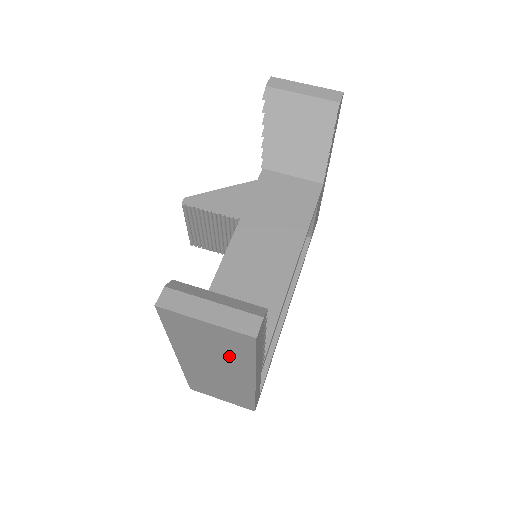
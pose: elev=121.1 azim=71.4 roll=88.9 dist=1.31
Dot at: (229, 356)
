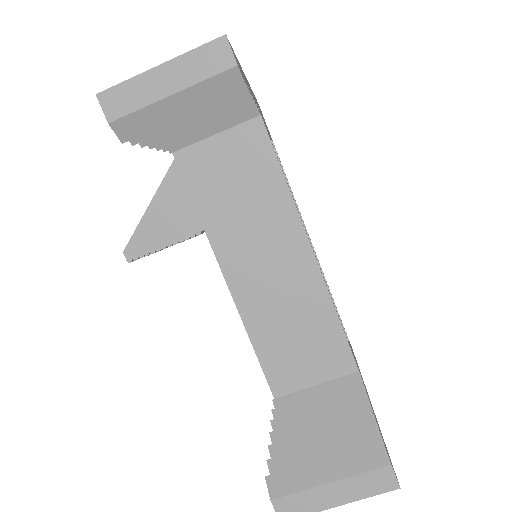
Dot at: occluded
